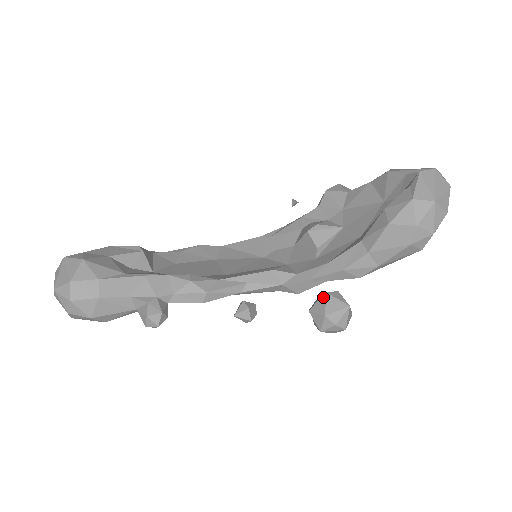
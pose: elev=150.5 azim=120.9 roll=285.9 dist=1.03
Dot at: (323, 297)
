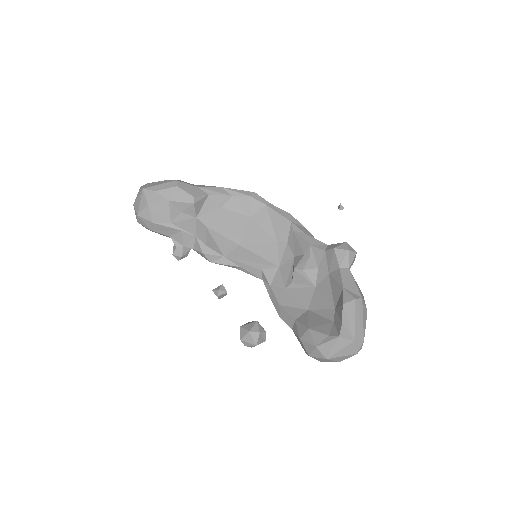
Dot at: (247, 331)
